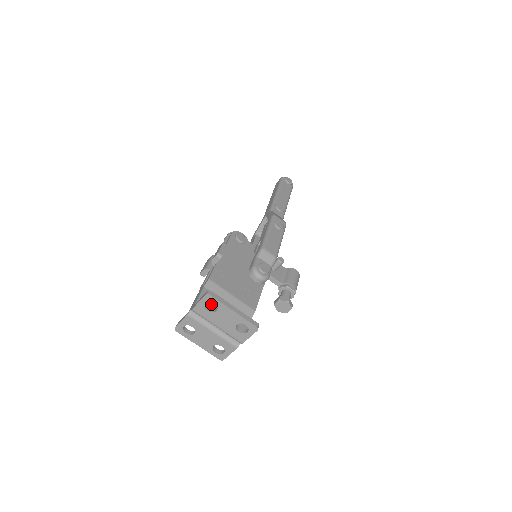
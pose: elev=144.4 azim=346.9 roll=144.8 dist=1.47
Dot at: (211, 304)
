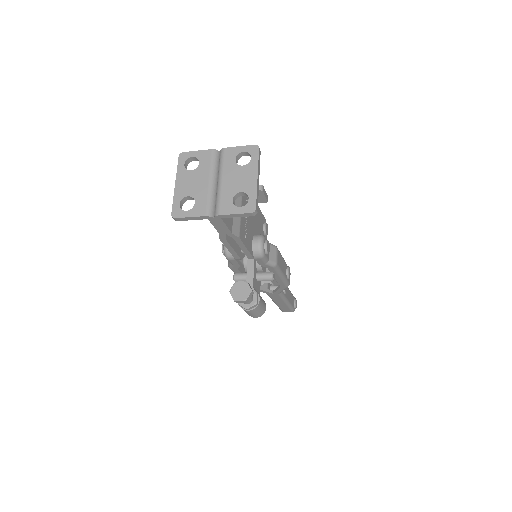
Dot at: occluded
